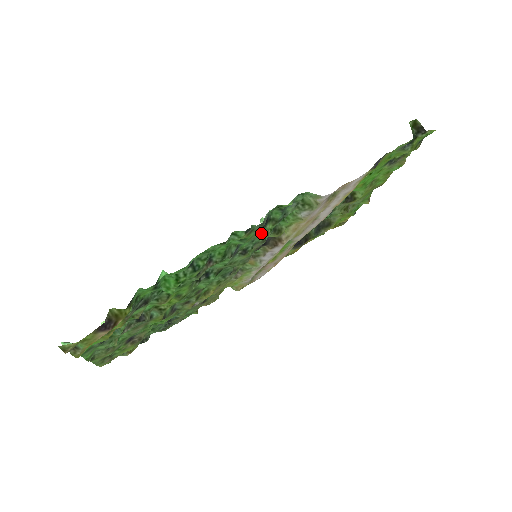
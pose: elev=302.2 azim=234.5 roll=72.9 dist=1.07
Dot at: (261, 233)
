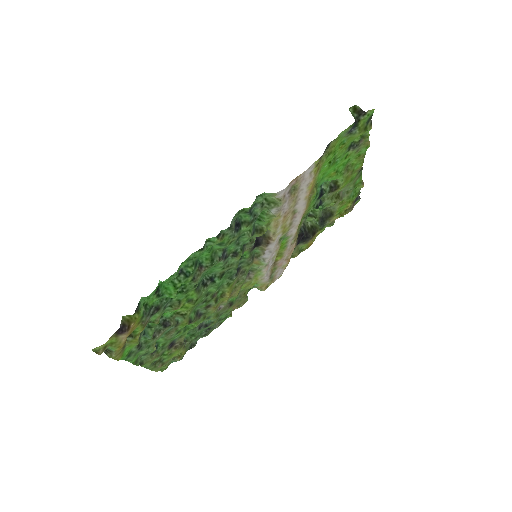
Dot at: (239, 235)
